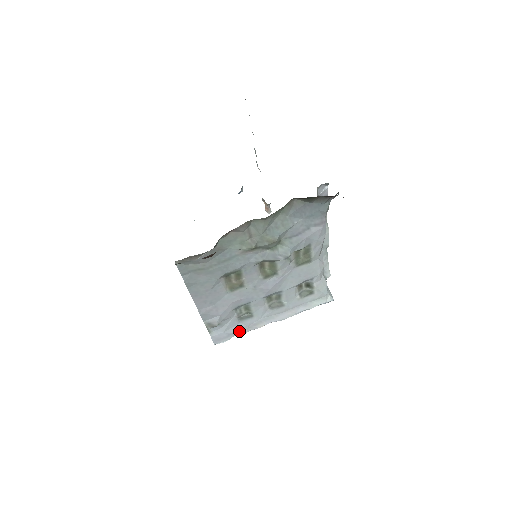
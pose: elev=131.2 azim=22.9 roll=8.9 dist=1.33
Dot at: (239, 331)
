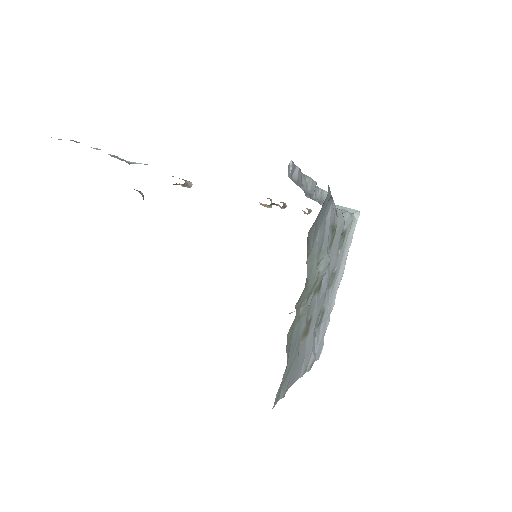
Dot at: (324, 329)
